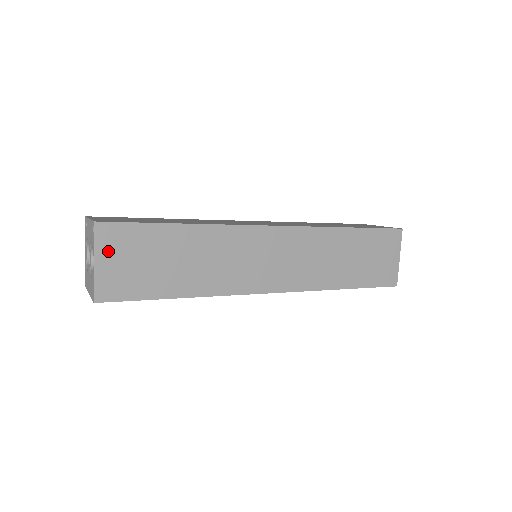
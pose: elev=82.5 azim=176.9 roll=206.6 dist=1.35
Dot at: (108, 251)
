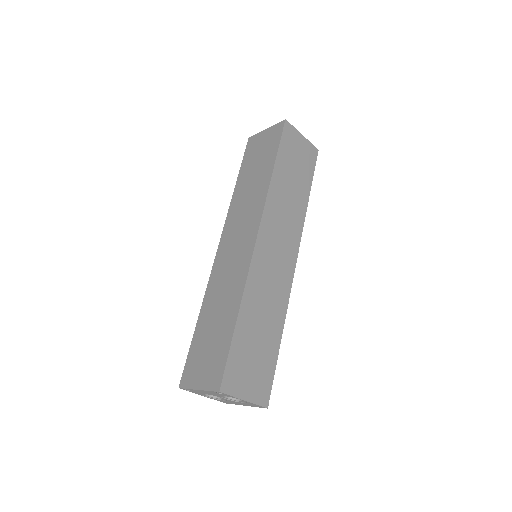
Dot at: (240, 387)
